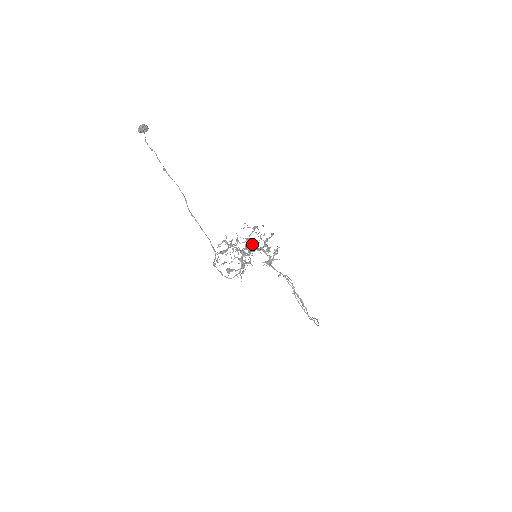
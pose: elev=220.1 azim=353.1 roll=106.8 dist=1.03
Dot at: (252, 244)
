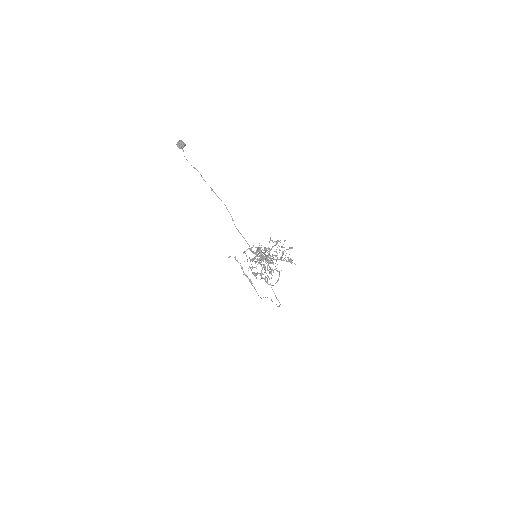
Dot at: (266, 251)
